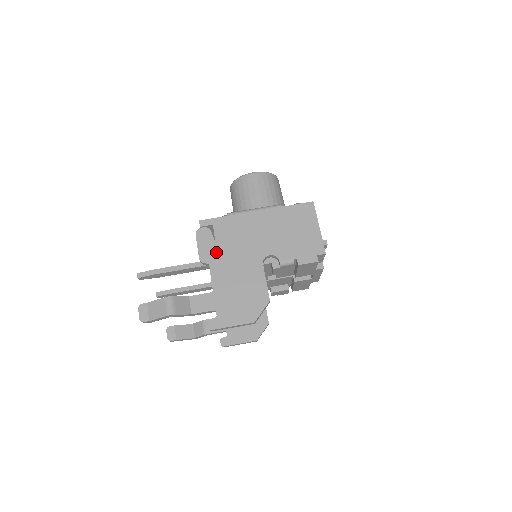
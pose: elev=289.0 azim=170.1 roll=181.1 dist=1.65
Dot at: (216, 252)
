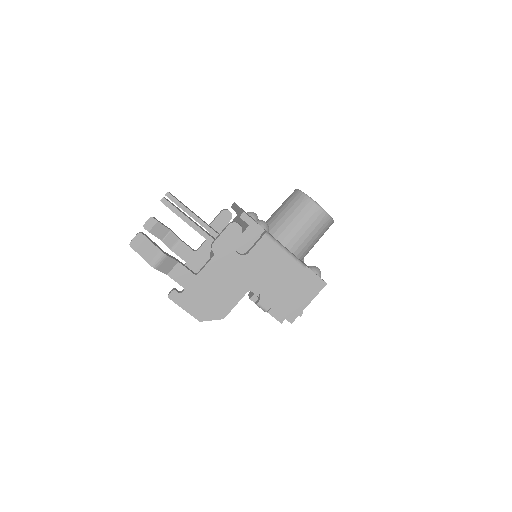
Dot at: (228, 252)
